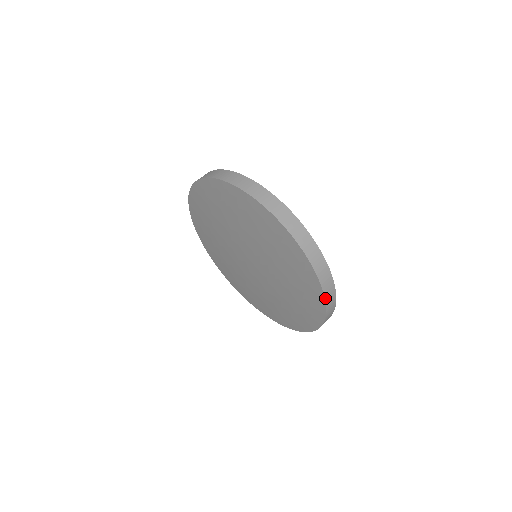
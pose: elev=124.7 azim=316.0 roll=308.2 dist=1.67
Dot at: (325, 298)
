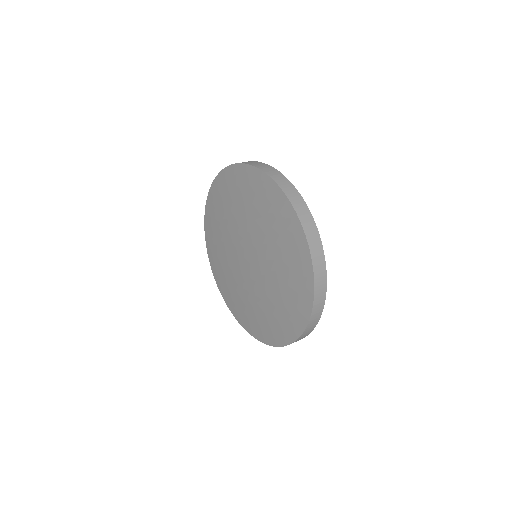
Dot at: (314, 296)
